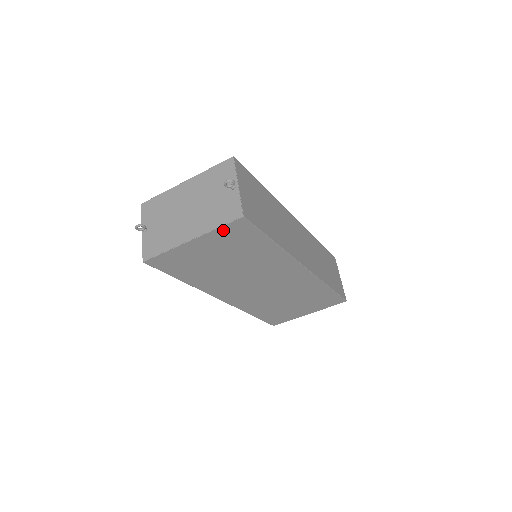
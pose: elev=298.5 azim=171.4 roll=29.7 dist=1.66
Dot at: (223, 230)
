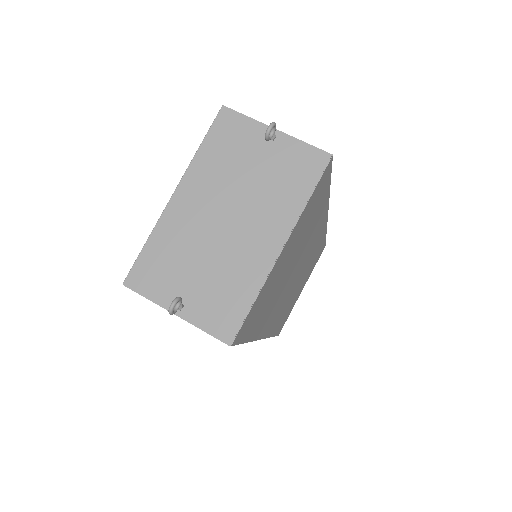
Dot at: (311, 199)
